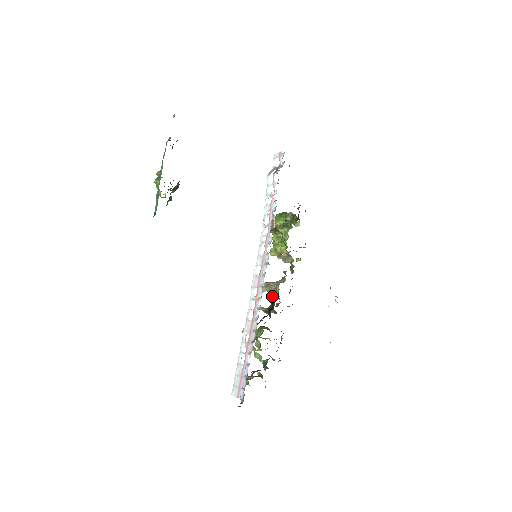
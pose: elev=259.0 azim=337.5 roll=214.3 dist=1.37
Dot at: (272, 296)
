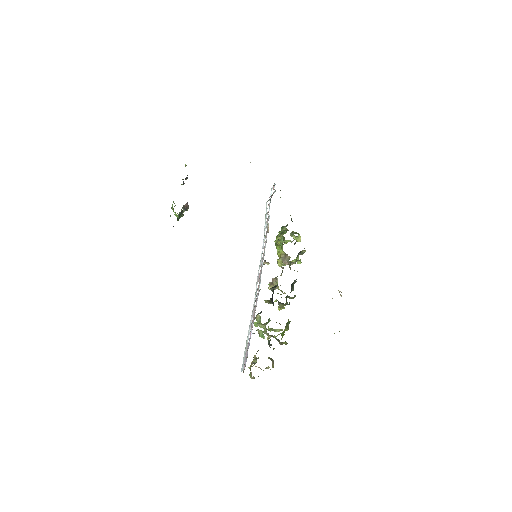
Dot at: (273, 287)
